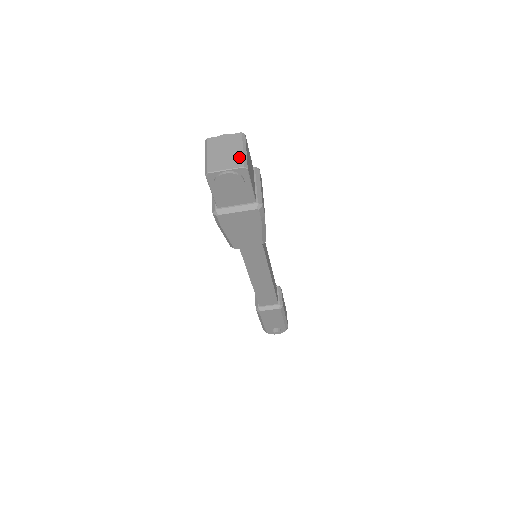
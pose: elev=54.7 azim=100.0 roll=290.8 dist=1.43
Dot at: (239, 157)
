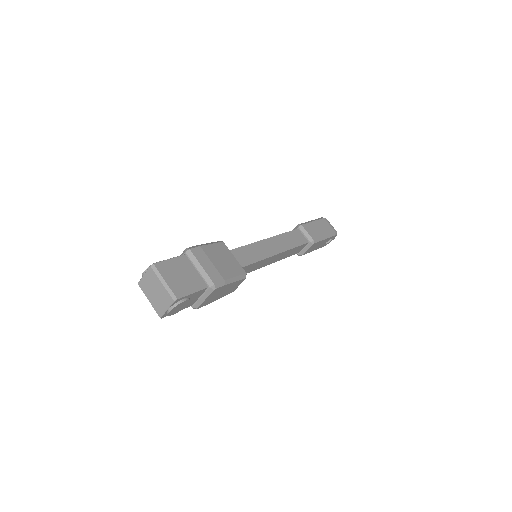
Dot at: (165, 293)
